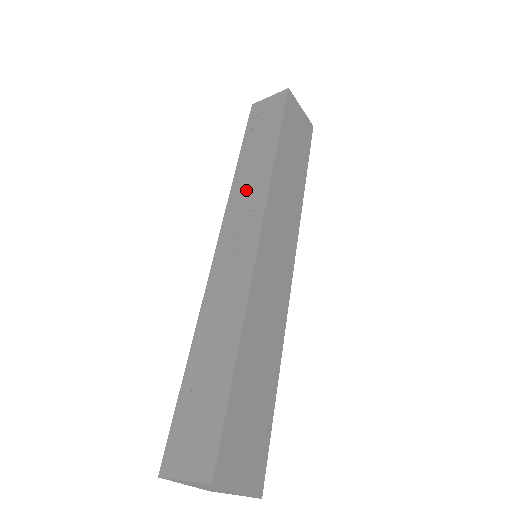
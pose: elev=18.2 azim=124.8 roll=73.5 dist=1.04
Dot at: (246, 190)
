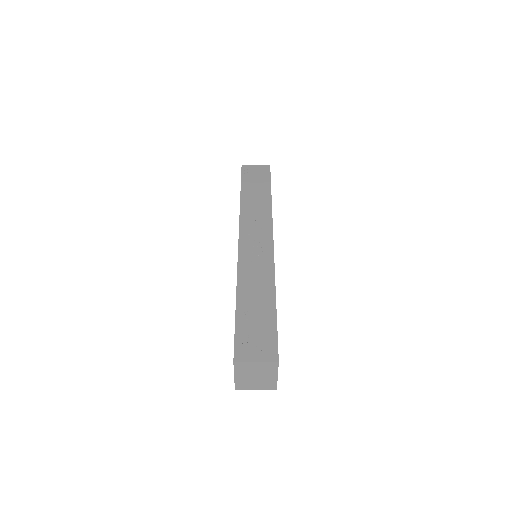
Dot at: (254, 214)
